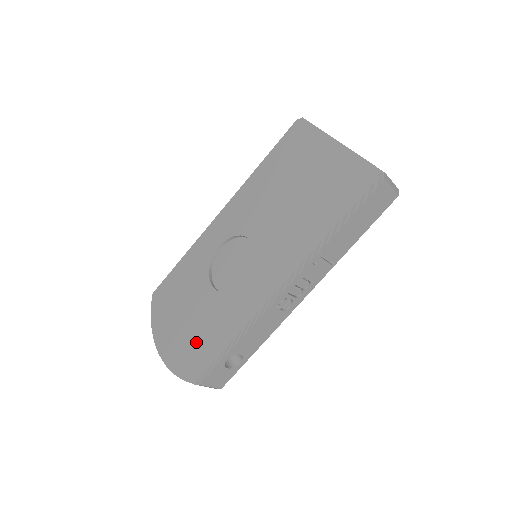
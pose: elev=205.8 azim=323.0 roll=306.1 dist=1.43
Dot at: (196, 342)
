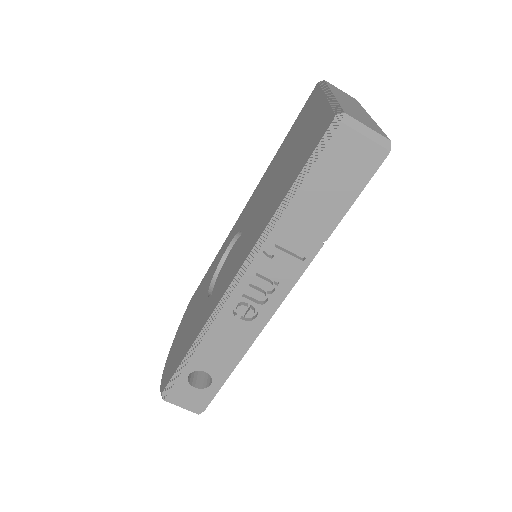
Dot at: (178, 351)
